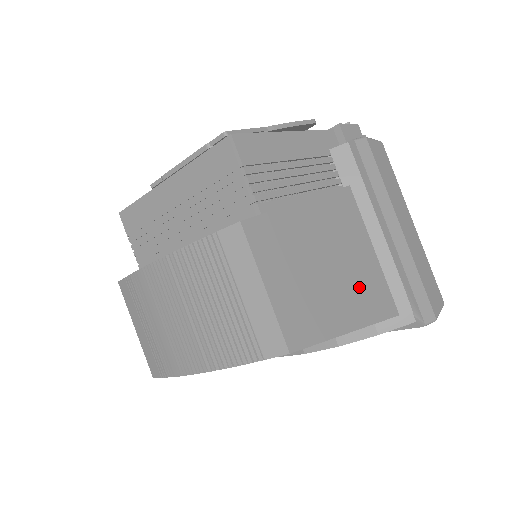
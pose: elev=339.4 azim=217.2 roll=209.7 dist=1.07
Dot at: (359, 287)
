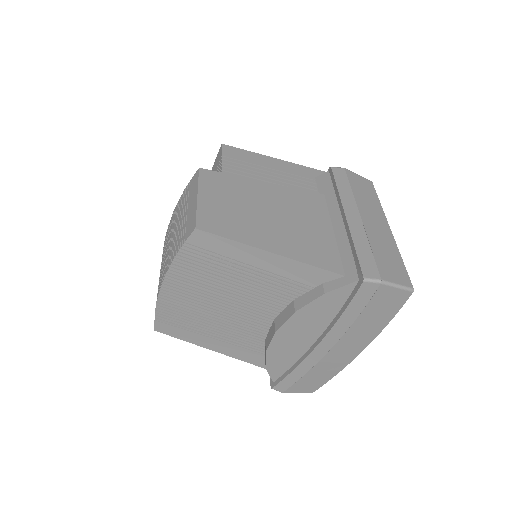
Dot at: (298, 238)
